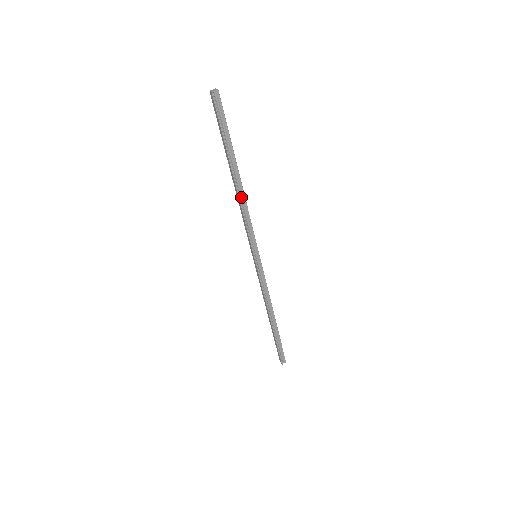
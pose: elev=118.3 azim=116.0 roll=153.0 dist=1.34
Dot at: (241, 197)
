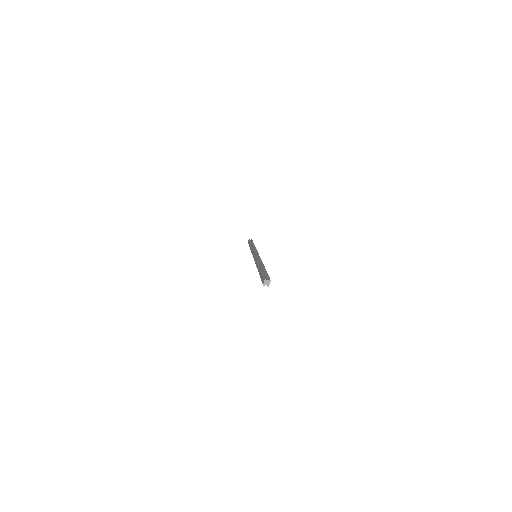
Dot at: occluded
